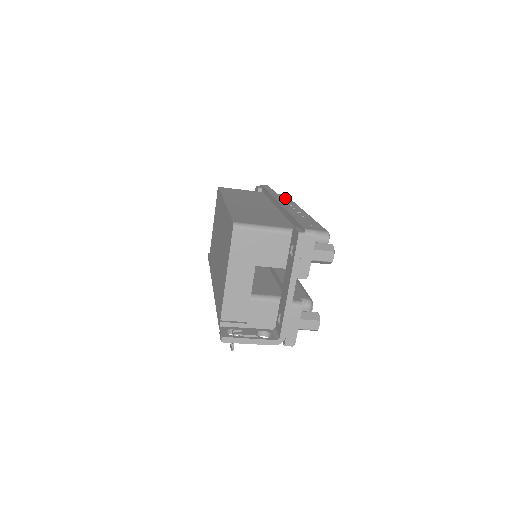
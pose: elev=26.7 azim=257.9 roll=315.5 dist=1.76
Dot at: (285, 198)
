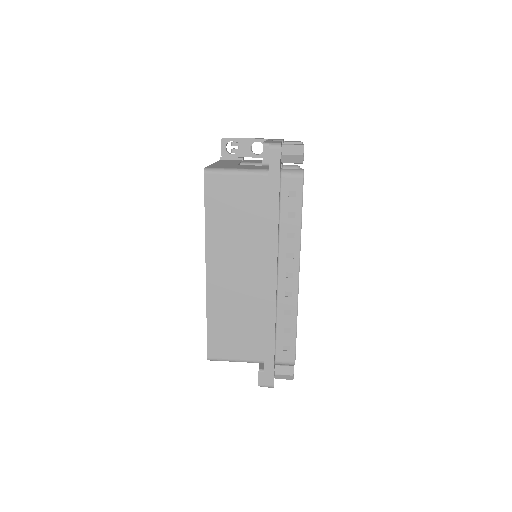
Dot at: (293, 210)
